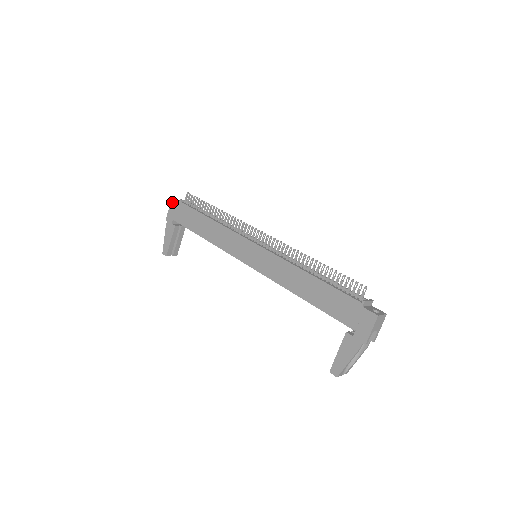
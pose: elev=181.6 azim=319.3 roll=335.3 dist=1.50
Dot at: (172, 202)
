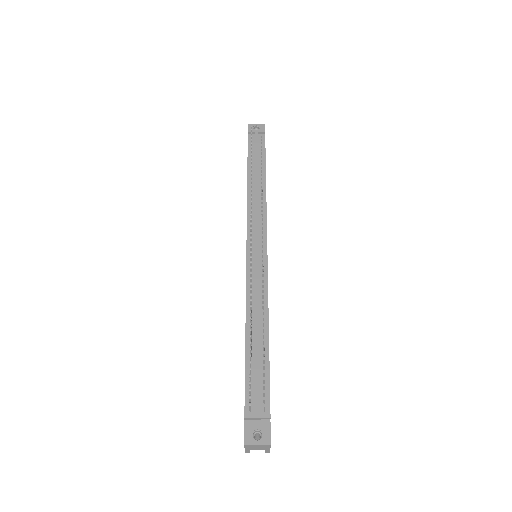
Dot at: (248, 128)
